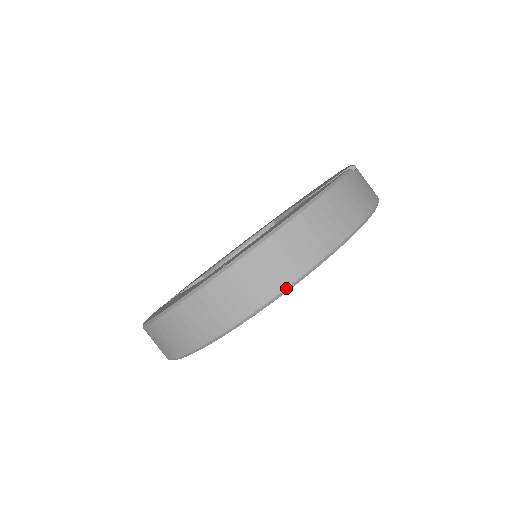
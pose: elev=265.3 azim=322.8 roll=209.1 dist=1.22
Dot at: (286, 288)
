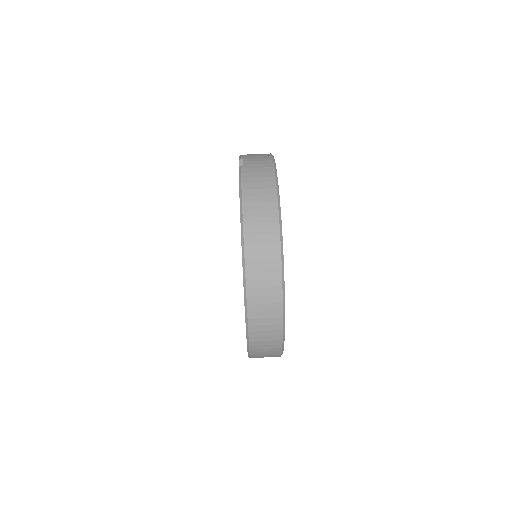
Dot at: (281, 267)
